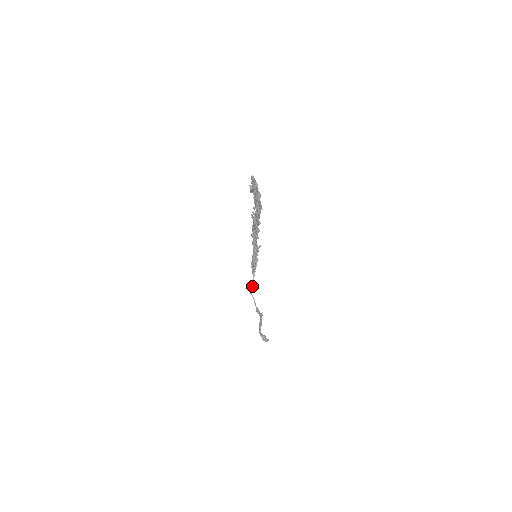
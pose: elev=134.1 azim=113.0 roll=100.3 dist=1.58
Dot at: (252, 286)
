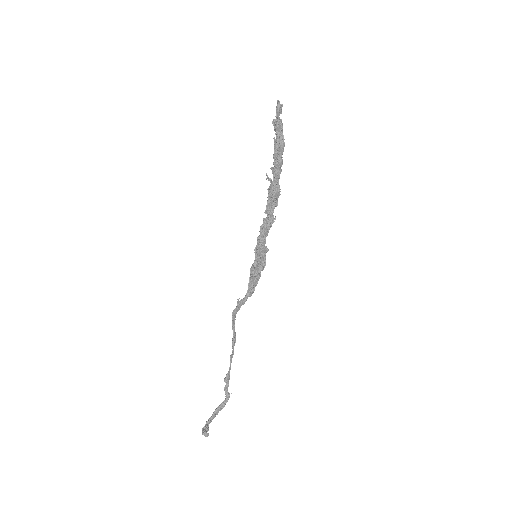
Dot at: (235, 309)
